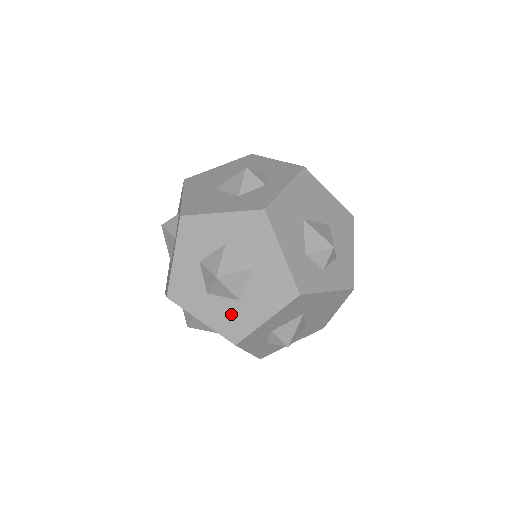
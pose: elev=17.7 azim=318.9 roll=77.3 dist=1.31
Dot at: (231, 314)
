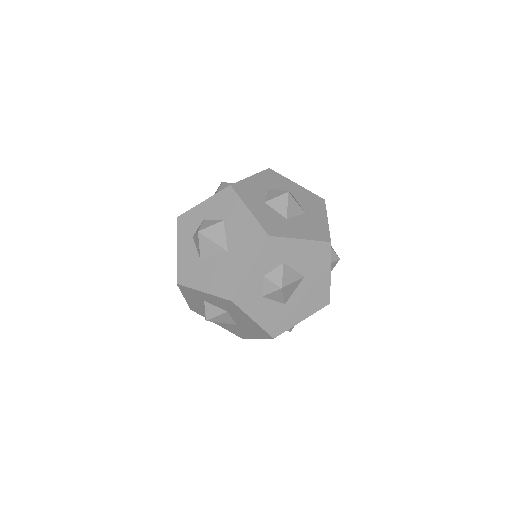
Dot at: (276, 221)
